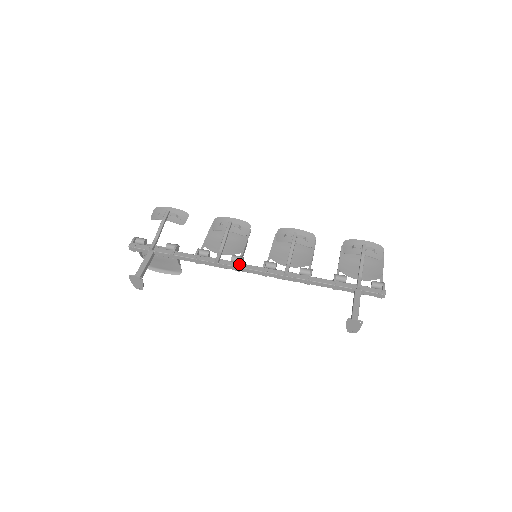
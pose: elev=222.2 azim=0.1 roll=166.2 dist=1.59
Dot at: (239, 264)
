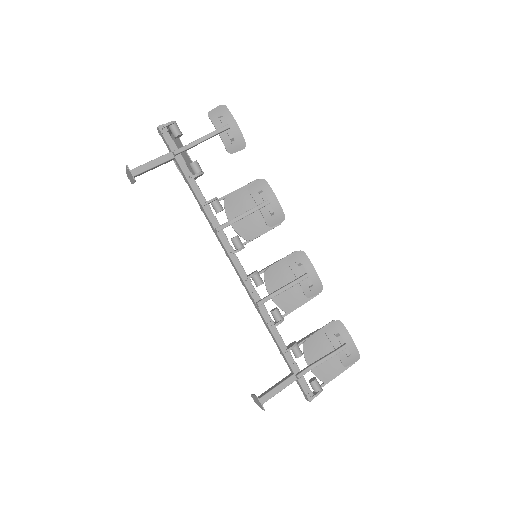
Dot at: (232, 252)
